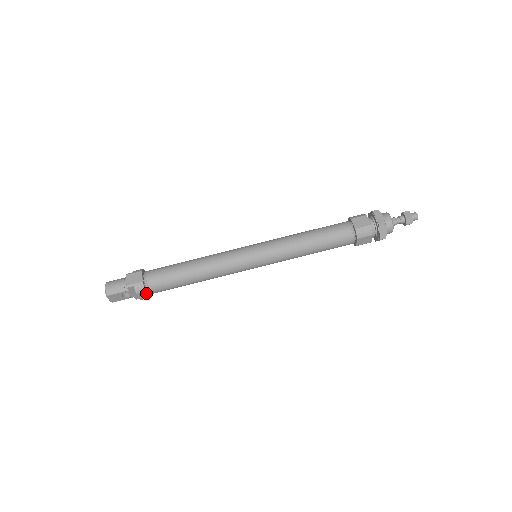
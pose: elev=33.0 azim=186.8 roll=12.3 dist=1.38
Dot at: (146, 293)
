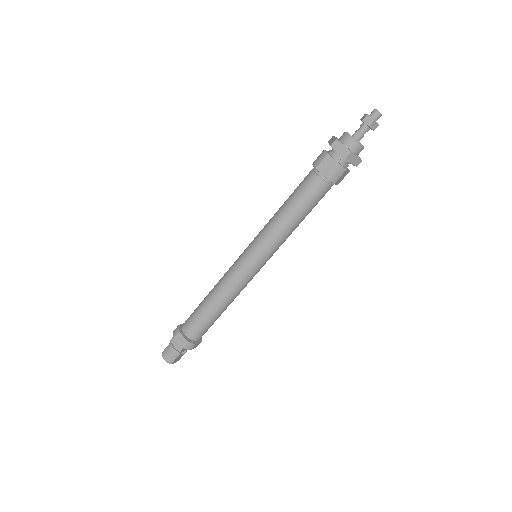
Dot at: (196, 344)
